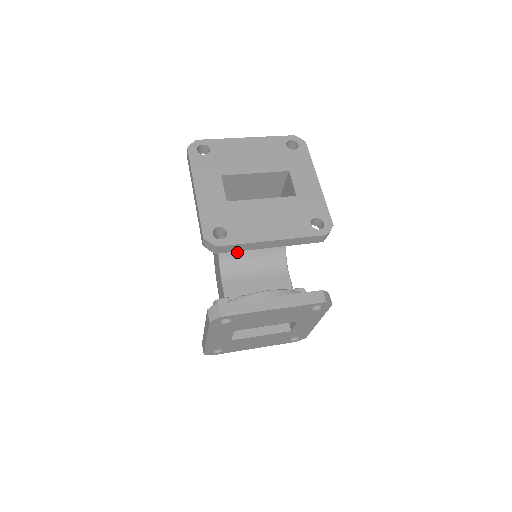
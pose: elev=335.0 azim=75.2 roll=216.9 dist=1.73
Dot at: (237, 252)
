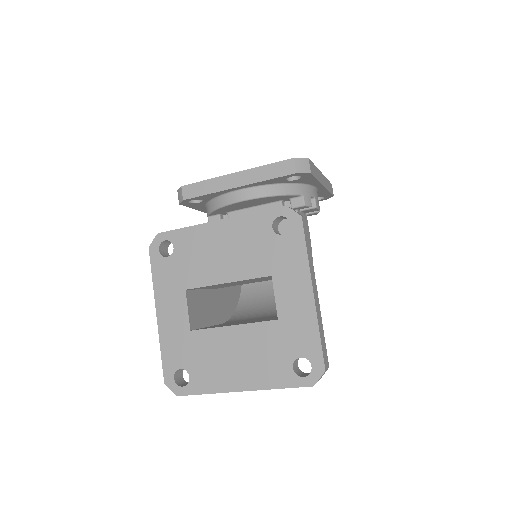
Dot at: occluded
